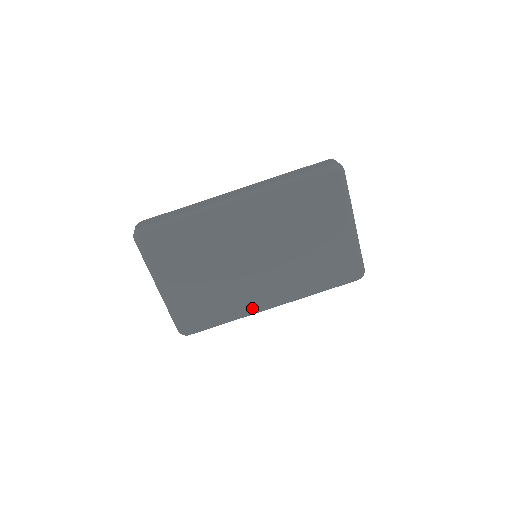
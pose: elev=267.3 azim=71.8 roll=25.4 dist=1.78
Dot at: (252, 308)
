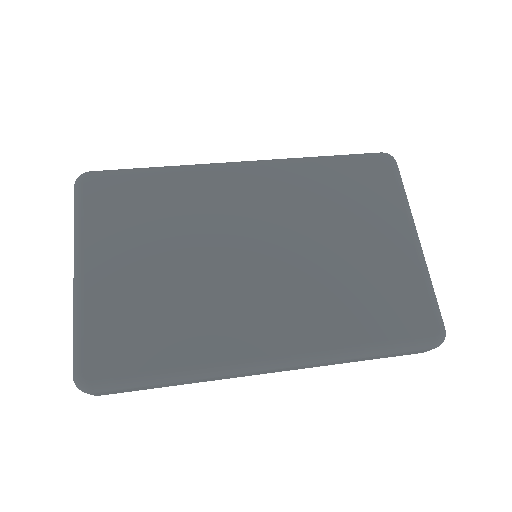
Dot at: (232, 352)
